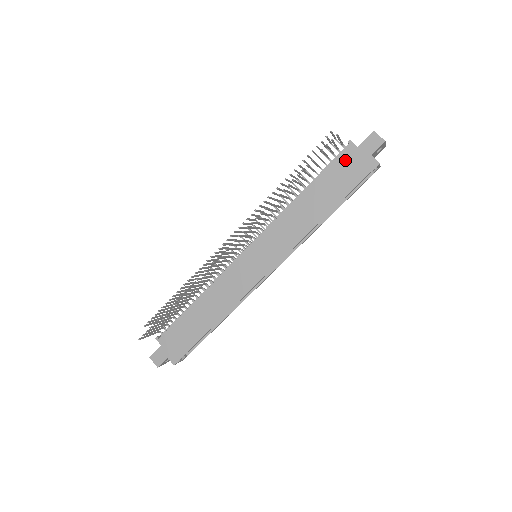
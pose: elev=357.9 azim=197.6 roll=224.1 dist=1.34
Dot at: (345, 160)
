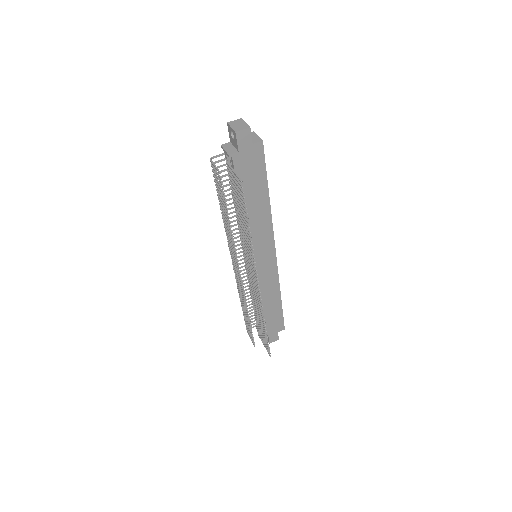
Dot at: (241, 166)
